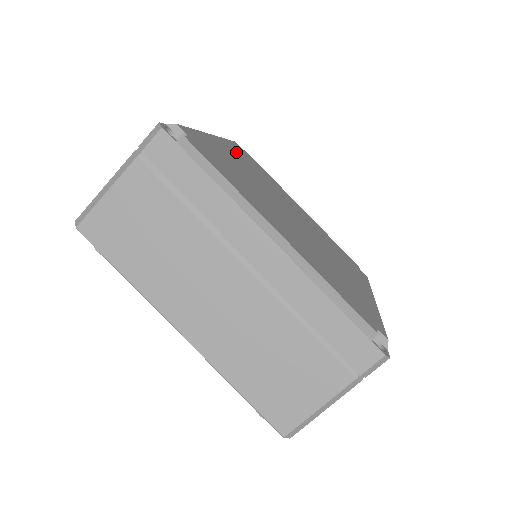
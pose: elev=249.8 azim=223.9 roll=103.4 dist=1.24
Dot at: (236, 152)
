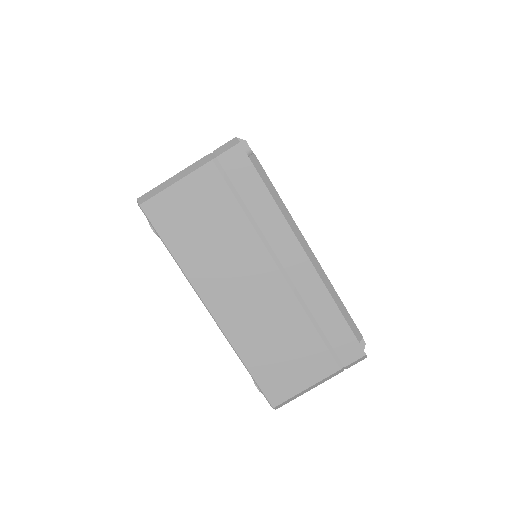
Dot at: occluded
